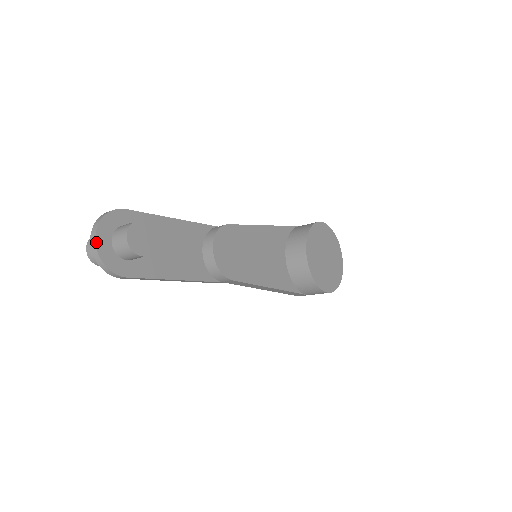
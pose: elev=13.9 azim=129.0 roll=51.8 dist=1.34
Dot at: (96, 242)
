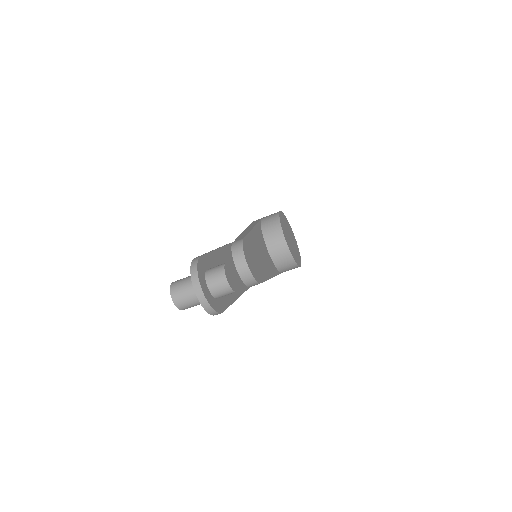
Dot at: (203, 293)
